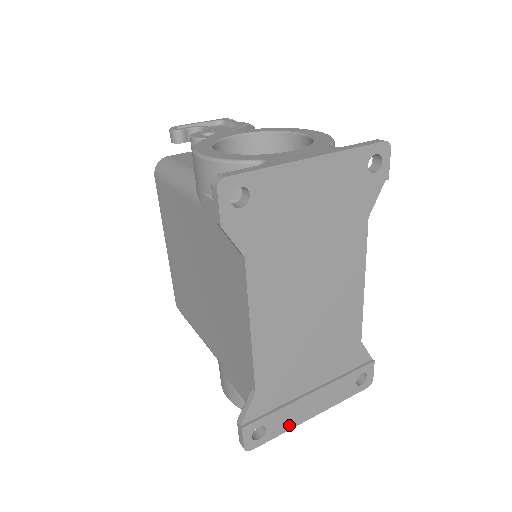
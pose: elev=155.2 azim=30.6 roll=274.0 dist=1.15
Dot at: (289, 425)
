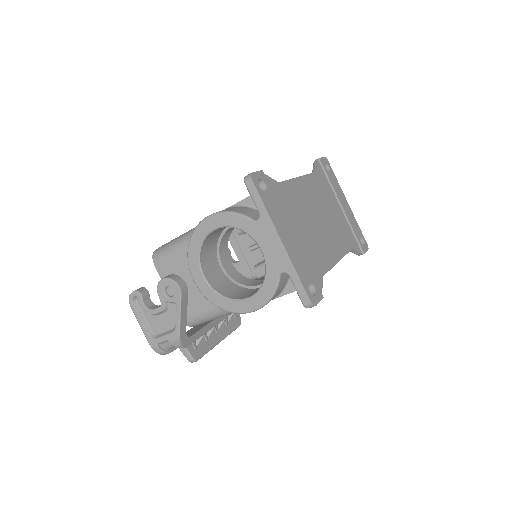
Dot at: (272, 215)
